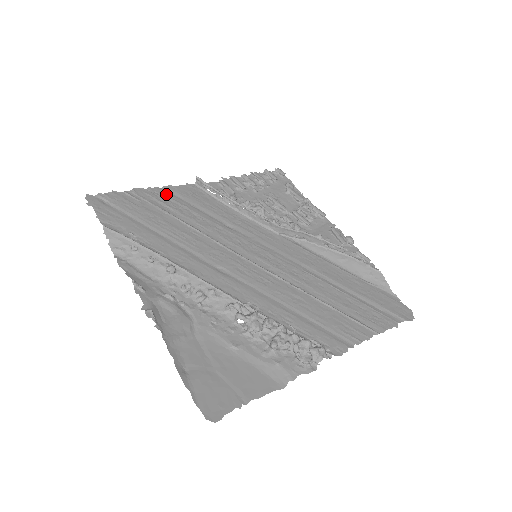
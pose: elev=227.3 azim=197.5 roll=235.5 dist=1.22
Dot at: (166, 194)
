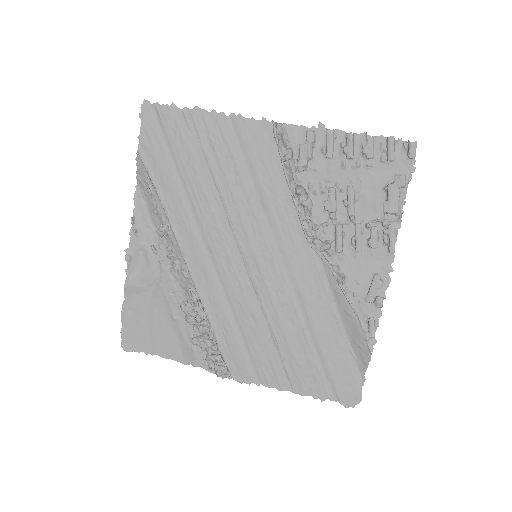
Dot at: (226, 128)
